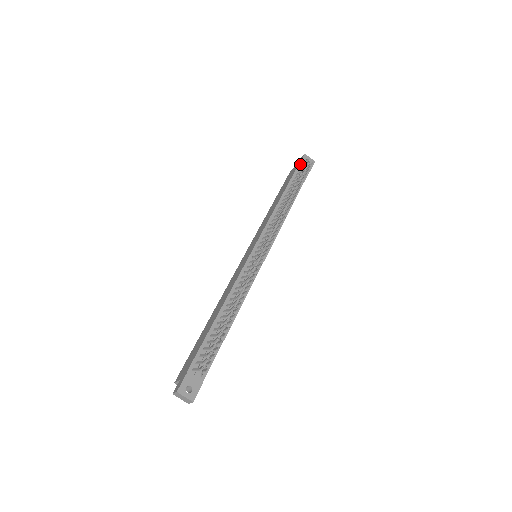
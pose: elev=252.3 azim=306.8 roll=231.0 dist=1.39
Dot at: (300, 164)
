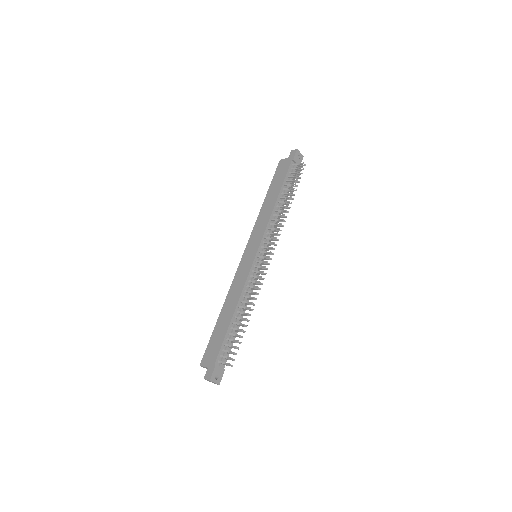
Dot at: (293, 160)
